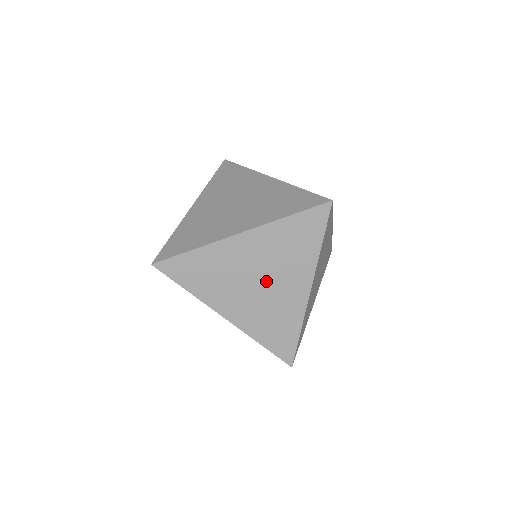
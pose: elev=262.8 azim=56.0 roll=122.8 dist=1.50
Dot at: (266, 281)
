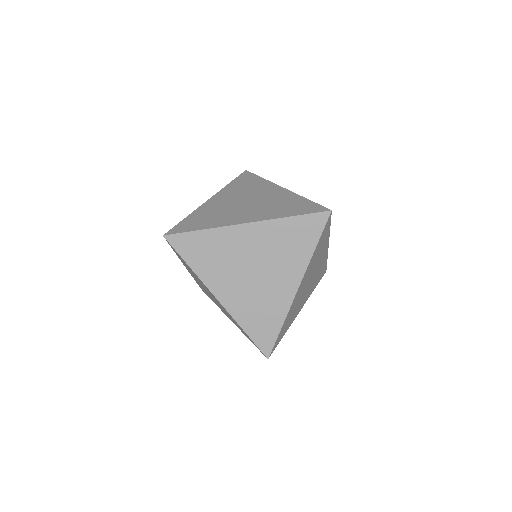
Dot at: (260, 272)
